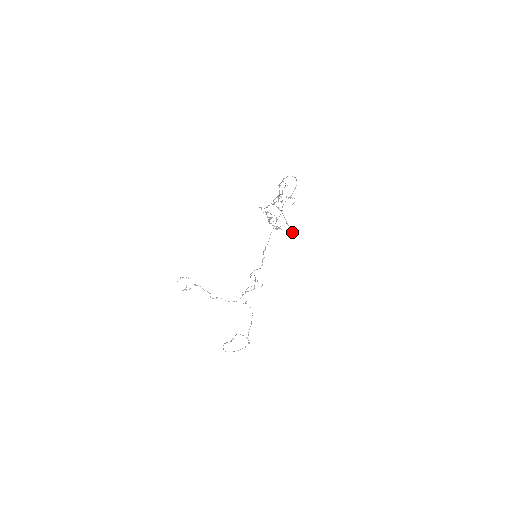
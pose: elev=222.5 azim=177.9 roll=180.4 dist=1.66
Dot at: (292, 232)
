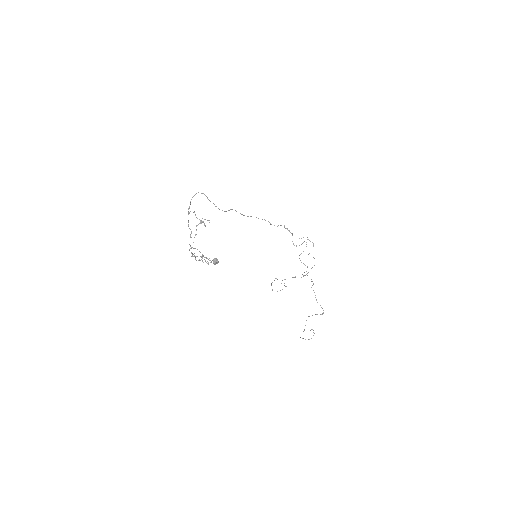
Dot at: (212, 260)
